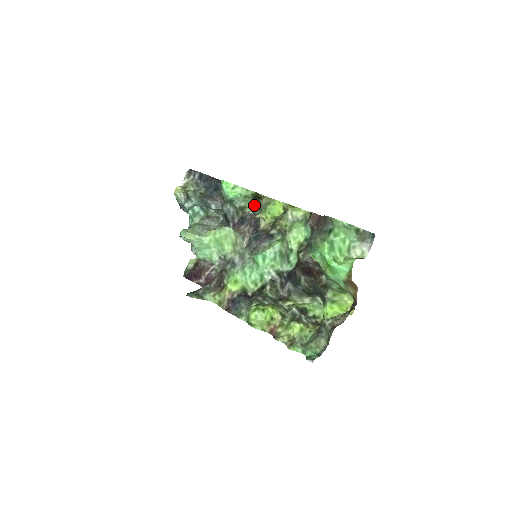
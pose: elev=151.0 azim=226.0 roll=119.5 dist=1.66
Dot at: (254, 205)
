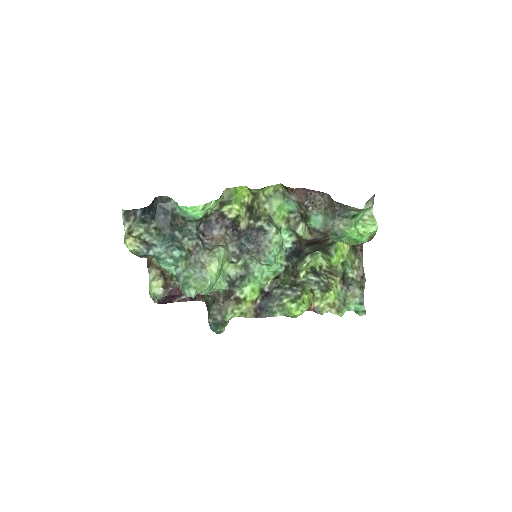
Dot at: occluded
